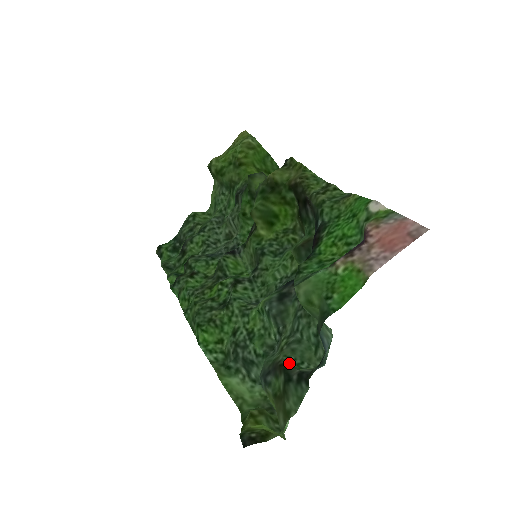
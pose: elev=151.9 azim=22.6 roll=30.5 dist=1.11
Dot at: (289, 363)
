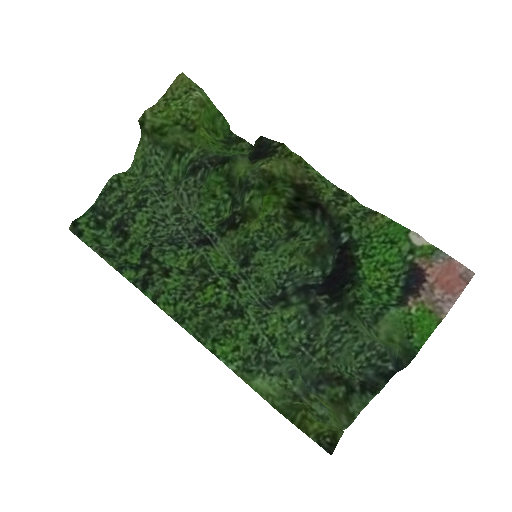
Dot at: (343, 374)
